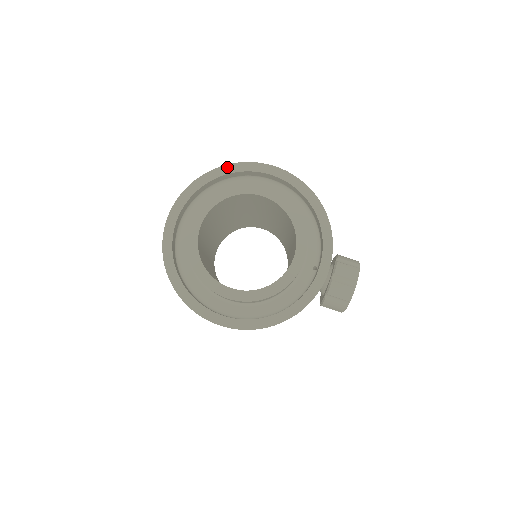
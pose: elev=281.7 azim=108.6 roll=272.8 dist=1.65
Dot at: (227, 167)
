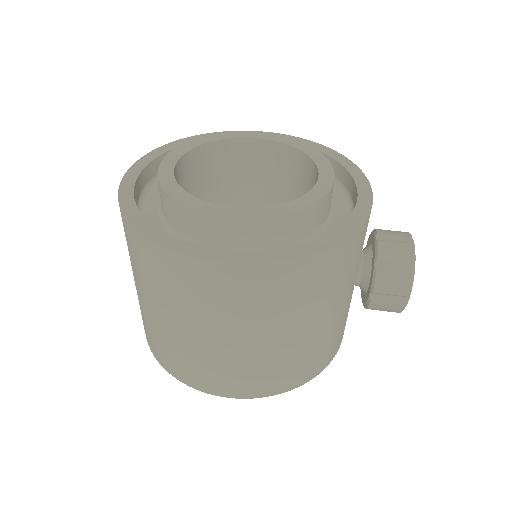
Dot at: (205, 135)
